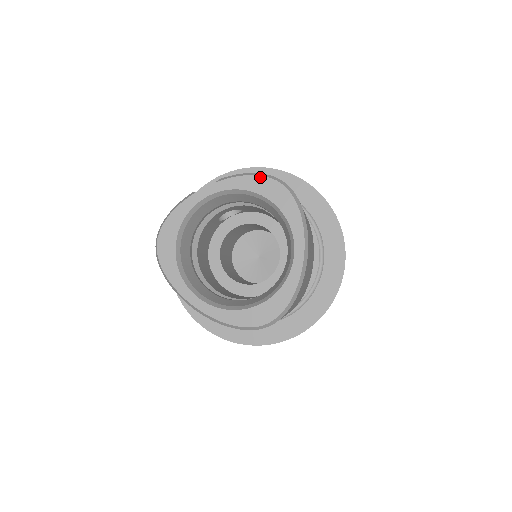
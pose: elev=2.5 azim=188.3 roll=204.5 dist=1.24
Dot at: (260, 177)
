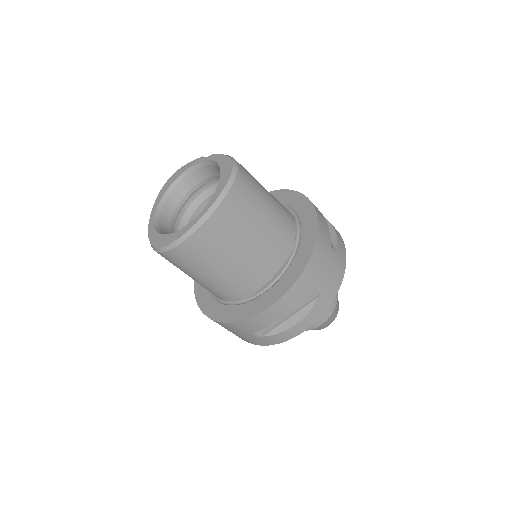
Dot at: (229, 158)
